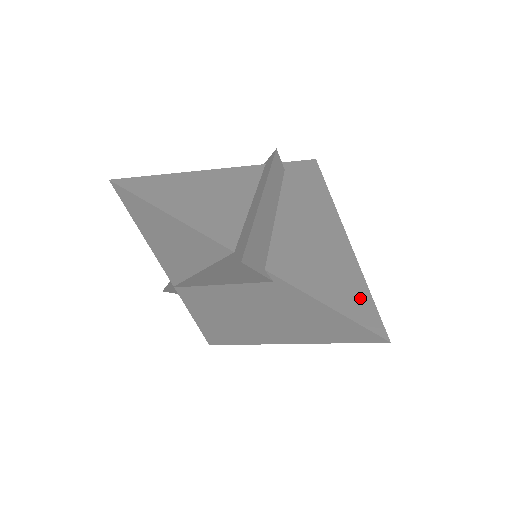
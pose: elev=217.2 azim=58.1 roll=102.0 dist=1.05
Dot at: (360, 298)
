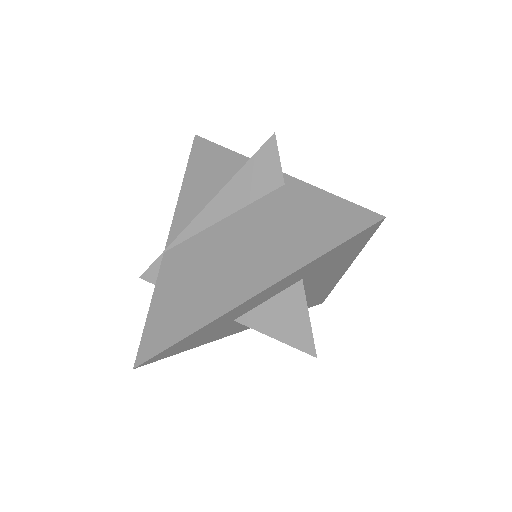
Dot at: occluded
